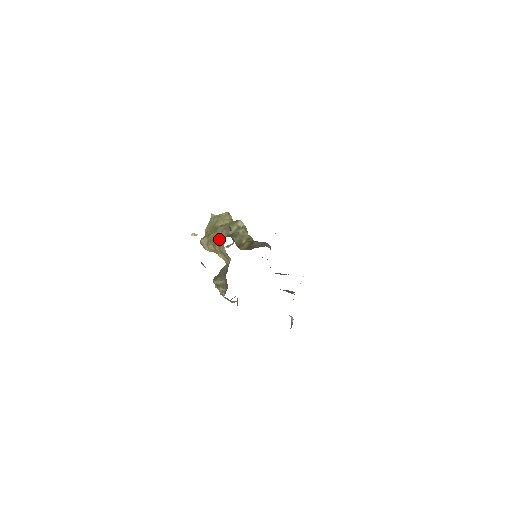
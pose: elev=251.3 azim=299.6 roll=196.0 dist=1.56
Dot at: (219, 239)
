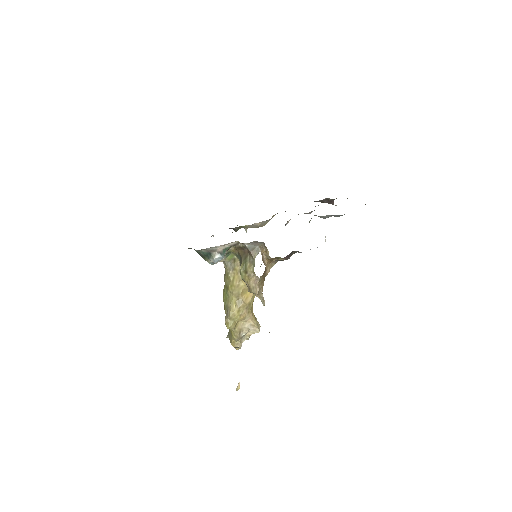
Dot at: (224, 279)
